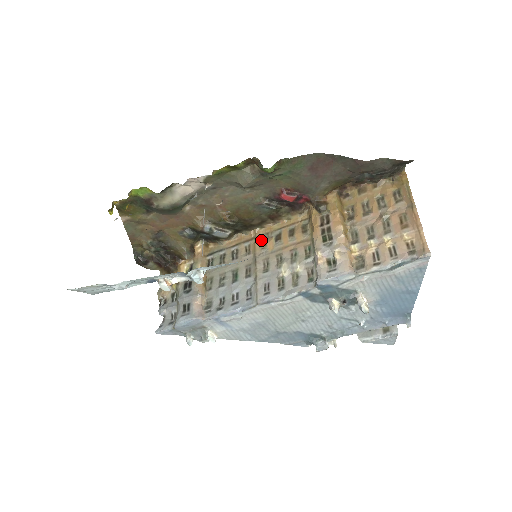
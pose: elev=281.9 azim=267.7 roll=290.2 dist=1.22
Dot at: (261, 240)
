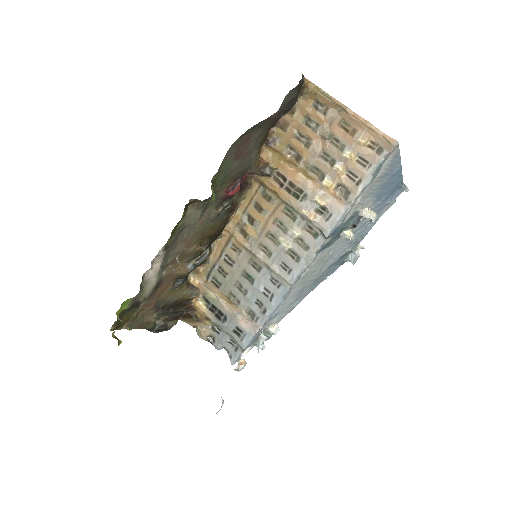
Dot at: (239, 233)
